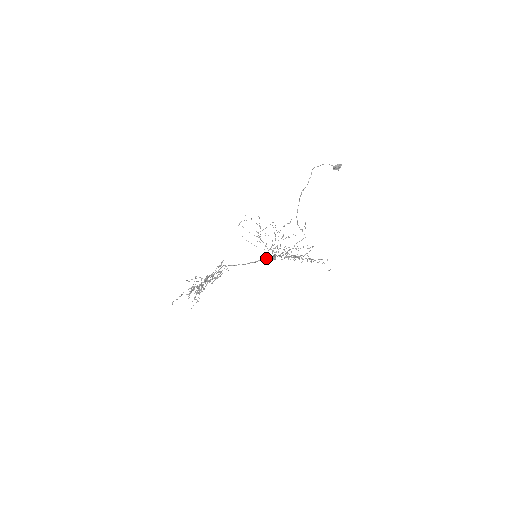
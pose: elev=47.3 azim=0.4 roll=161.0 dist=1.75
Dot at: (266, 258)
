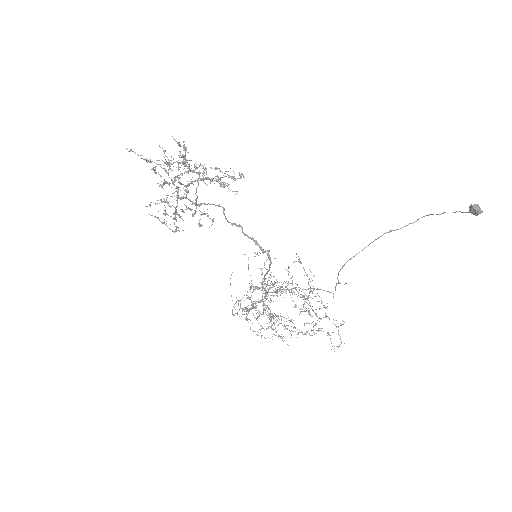
Dot at: (270, 262)
